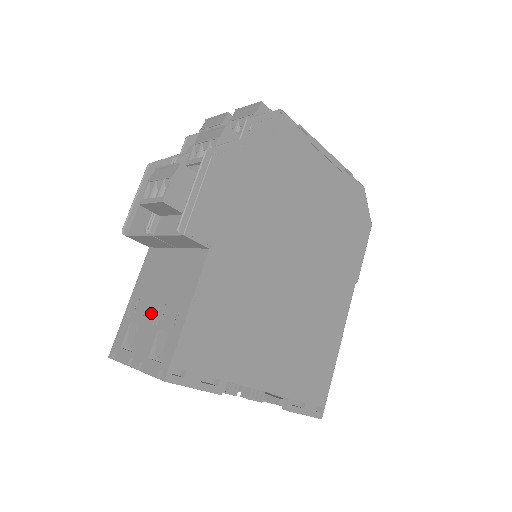
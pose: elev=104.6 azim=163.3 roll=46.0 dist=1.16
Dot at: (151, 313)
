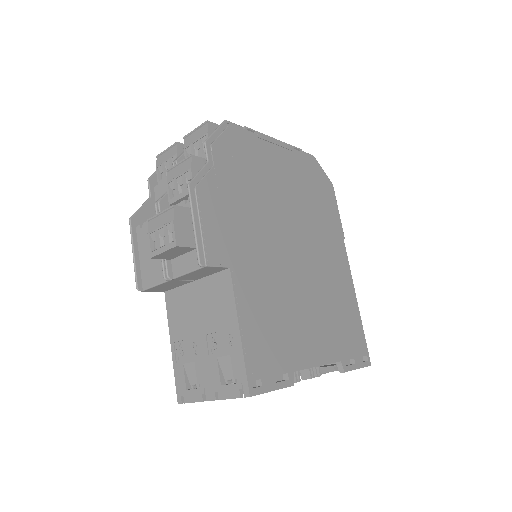
Dot at: (201, 347)
